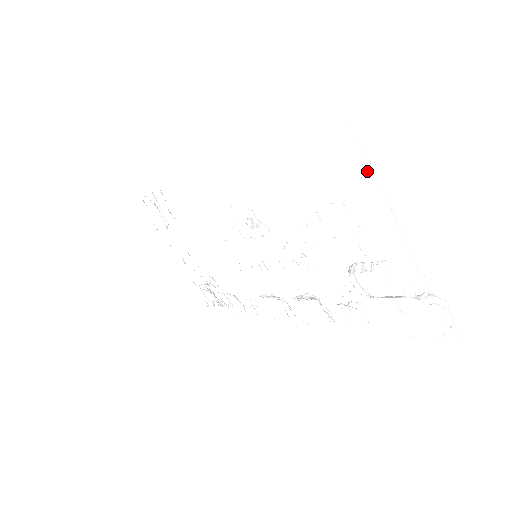
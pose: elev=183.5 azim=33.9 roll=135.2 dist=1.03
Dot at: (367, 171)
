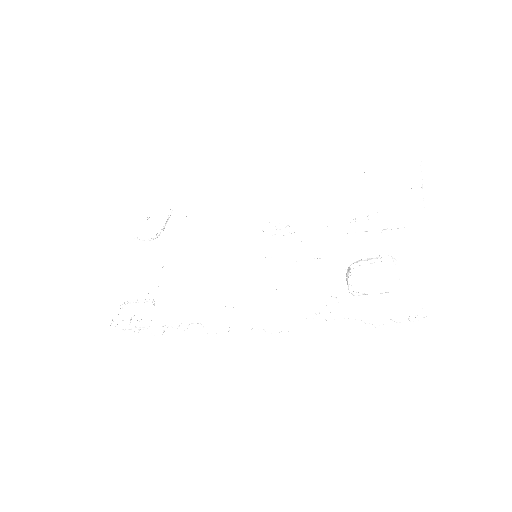
Dot at: (422, 180)
